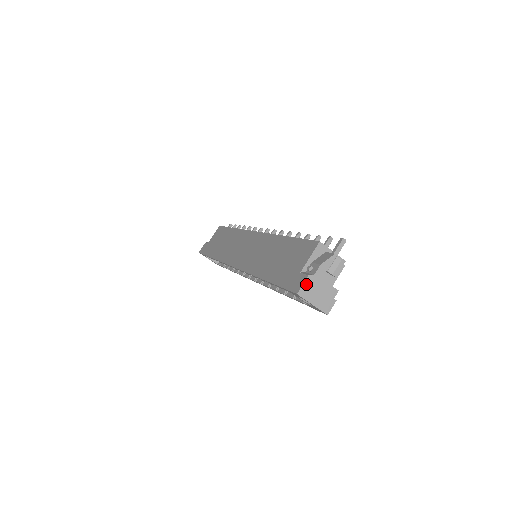
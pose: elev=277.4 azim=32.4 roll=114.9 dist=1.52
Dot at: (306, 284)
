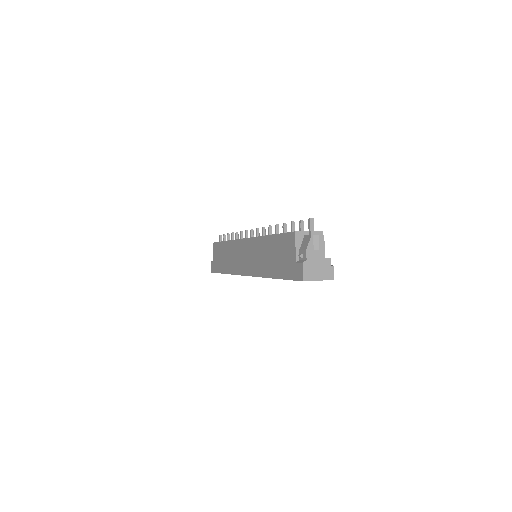
Dot at: (305, 270)
